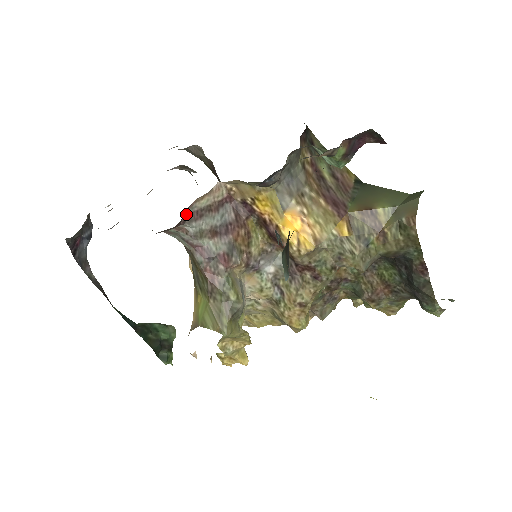
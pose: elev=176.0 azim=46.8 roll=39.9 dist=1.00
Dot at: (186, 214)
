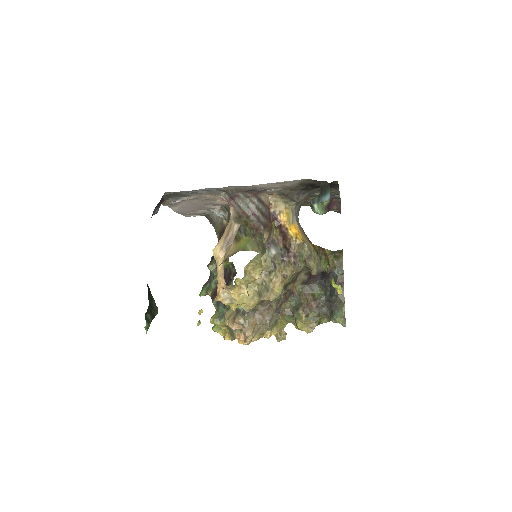
Dot at: (258, 195)
